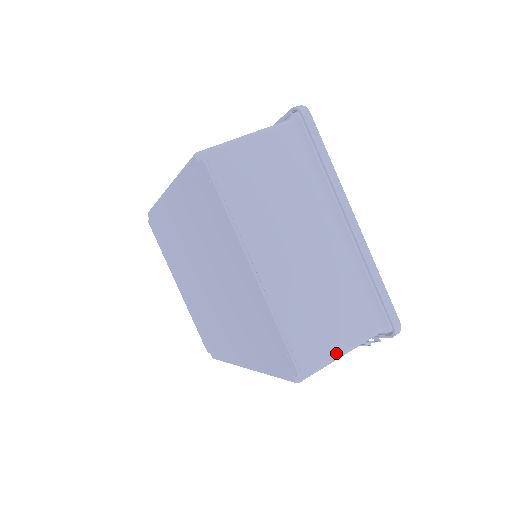
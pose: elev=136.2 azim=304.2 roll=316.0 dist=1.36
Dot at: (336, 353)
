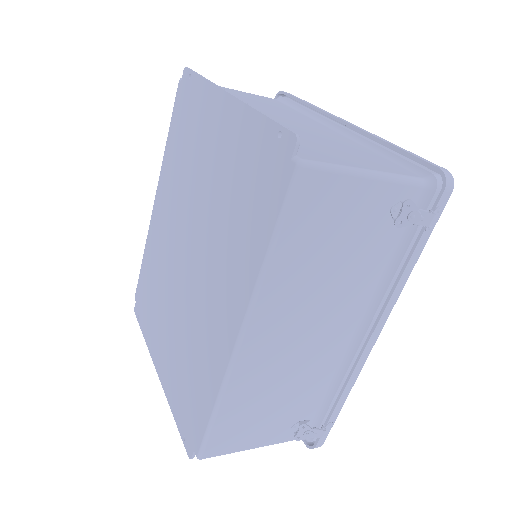
Dot at: (358, 167)
